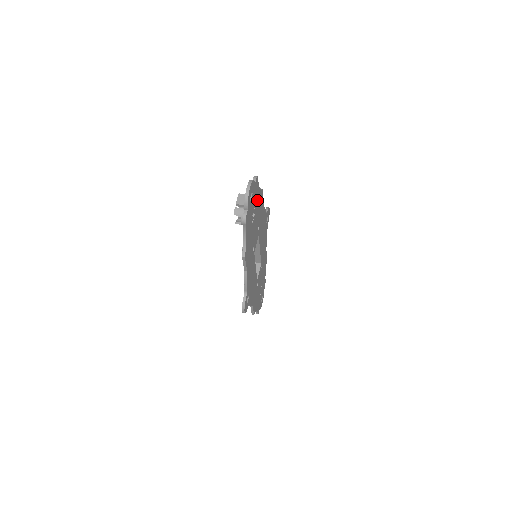
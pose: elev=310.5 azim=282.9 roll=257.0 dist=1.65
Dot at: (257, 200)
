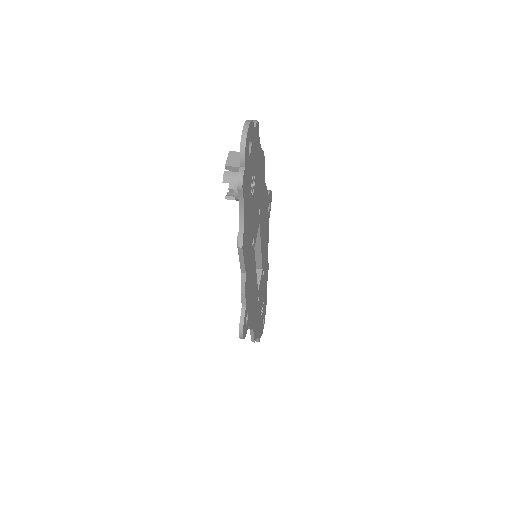
Dot at: (257, 163)
